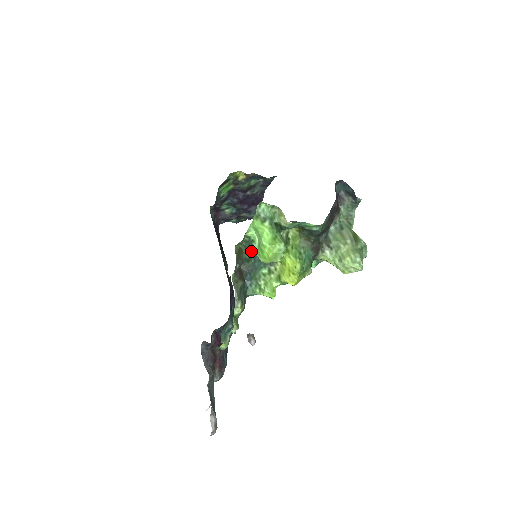
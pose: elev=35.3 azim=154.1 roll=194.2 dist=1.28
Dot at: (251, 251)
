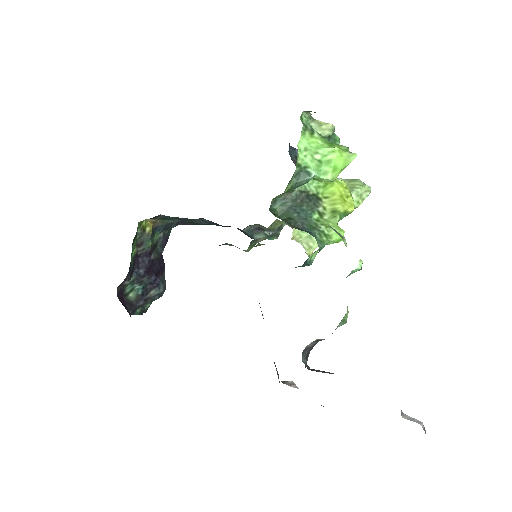
Dot at: (284, 209)
